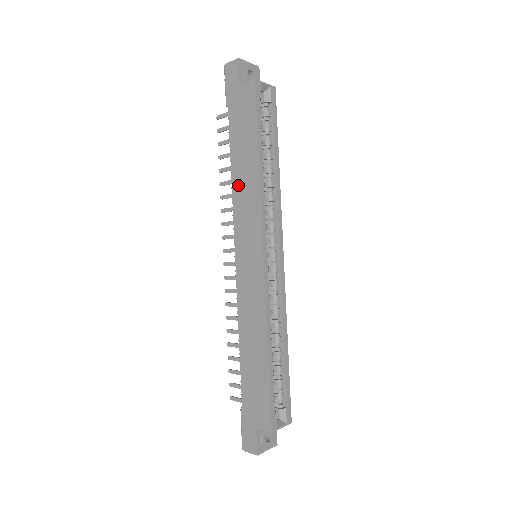
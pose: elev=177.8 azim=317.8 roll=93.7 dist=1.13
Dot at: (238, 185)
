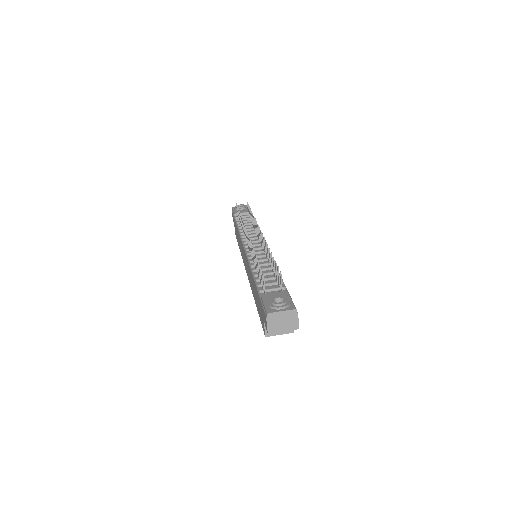
Dot at: (251, 275)
